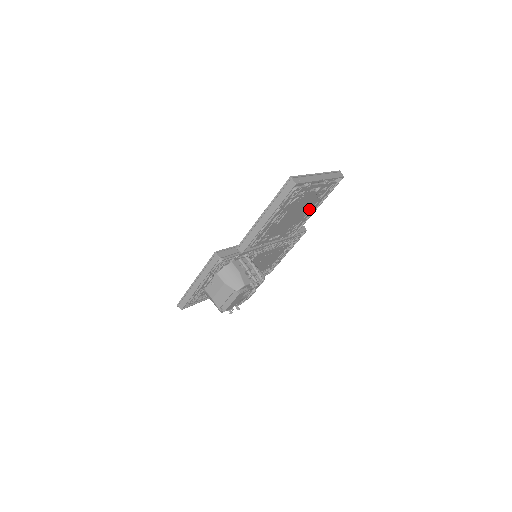
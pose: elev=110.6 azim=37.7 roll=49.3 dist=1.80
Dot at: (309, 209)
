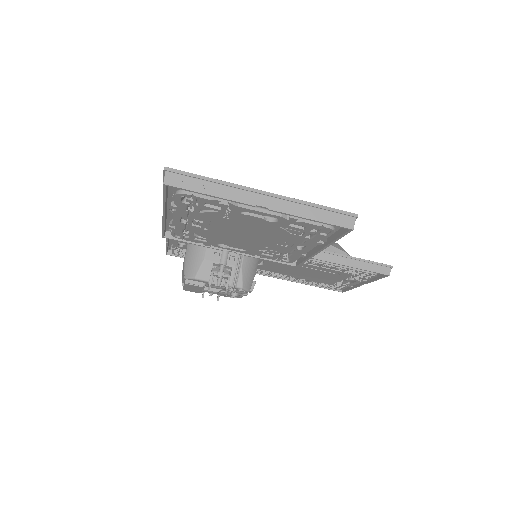
Dot at: (292, 243)
